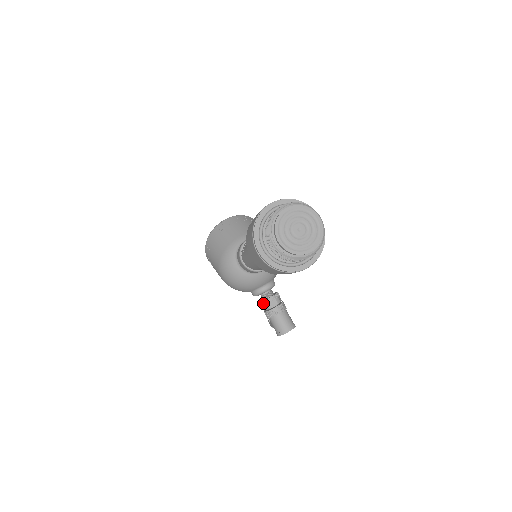
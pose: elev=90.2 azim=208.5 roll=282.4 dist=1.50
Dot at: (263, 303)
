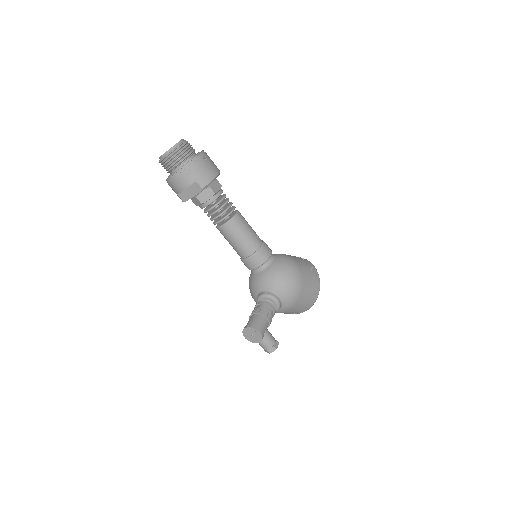
Dot at: occluded
